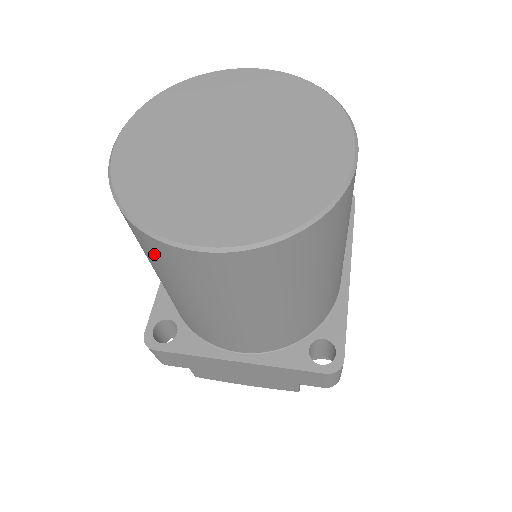
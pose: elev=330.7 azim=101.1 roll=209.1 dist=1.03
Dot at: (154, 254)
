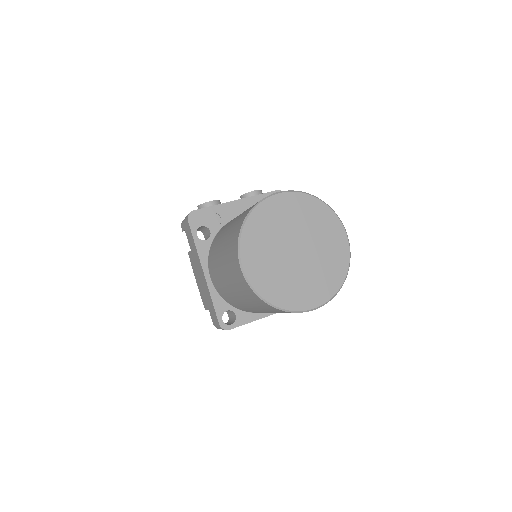
Dot at: occluded
